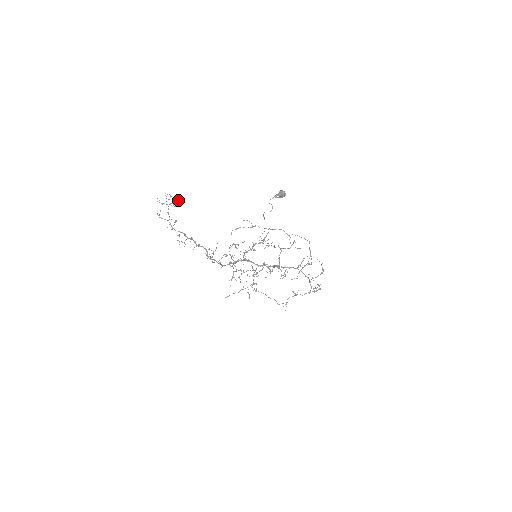
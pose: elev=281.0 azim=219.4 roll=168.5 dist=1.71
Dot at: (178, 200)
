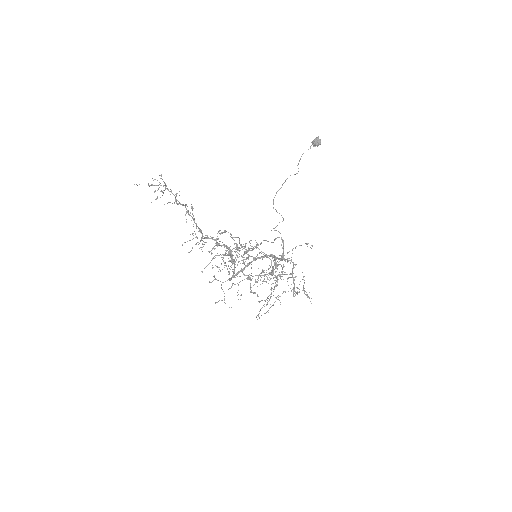
Dot at: (161, 190)
